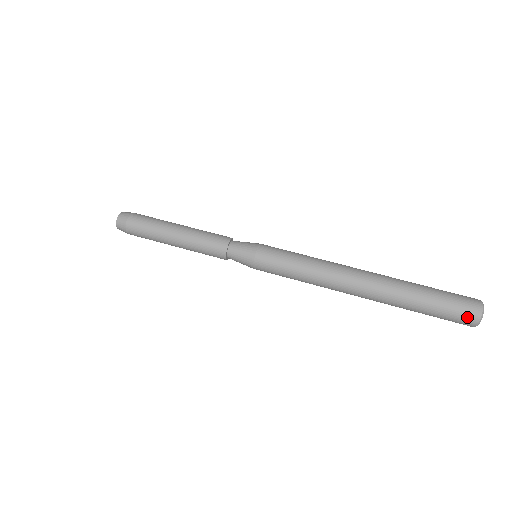
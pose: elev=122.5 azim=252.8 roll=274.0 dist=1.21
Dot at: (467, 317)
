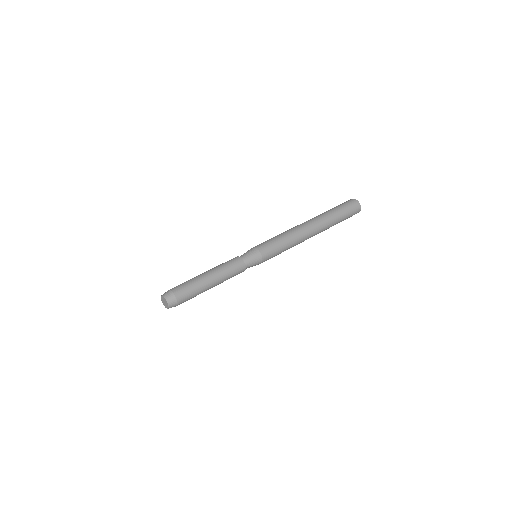
Dot at: (356, 207)
